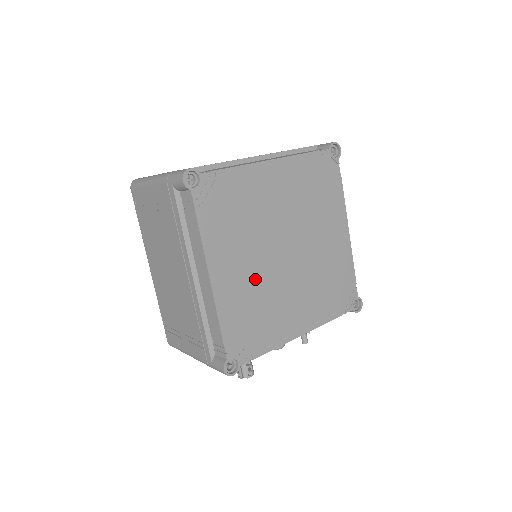
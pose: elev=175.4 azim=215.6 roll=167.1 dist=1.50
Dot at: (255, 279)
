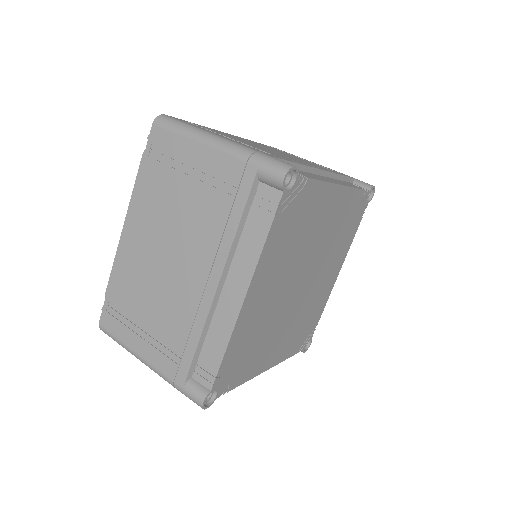
Dot at: (292, 323)
